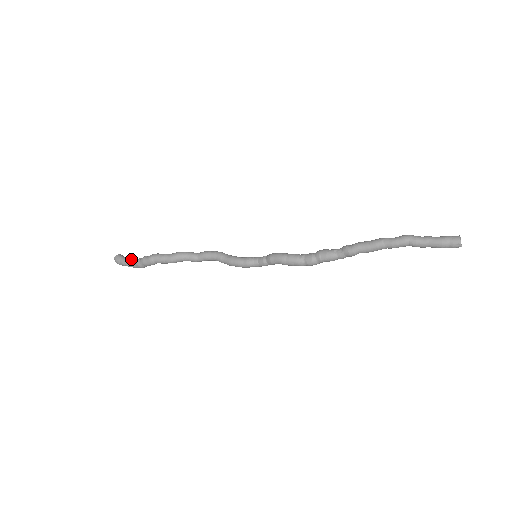
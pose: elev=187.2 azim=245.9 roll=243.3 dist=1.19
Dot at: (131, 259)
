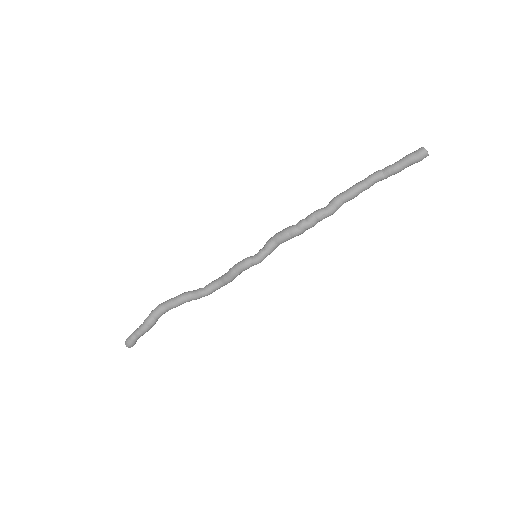
Dot at: occluded
